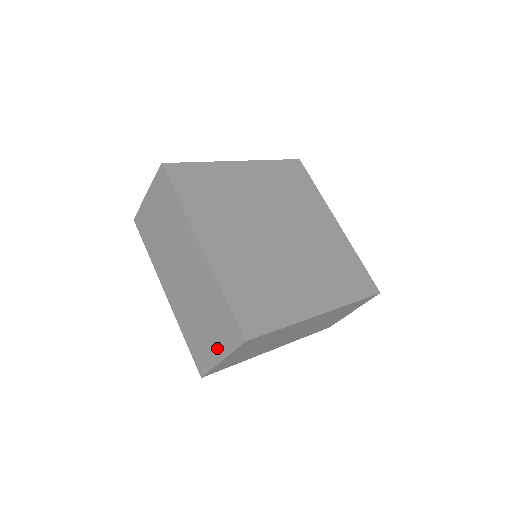
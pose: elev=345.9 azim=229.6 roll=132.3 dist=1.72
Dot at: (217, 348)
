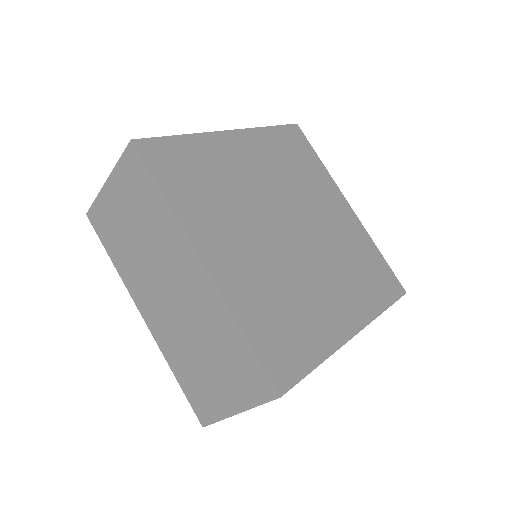
Dot at: (230, 397)
